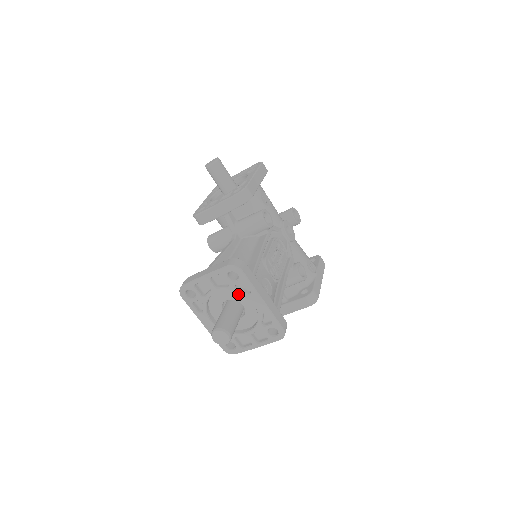
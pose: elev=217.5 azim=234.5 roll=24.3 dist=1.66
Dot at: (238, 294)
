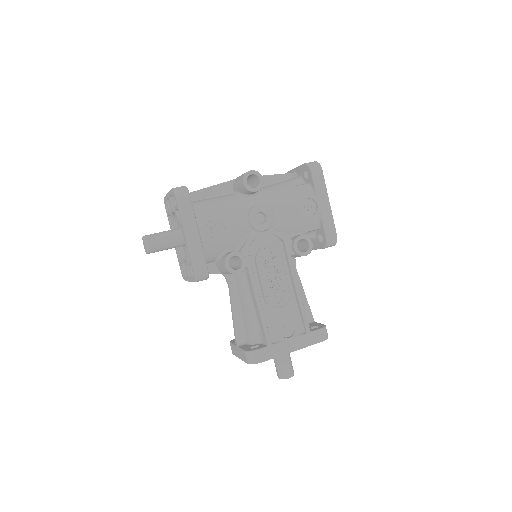
Dot at: occluded
